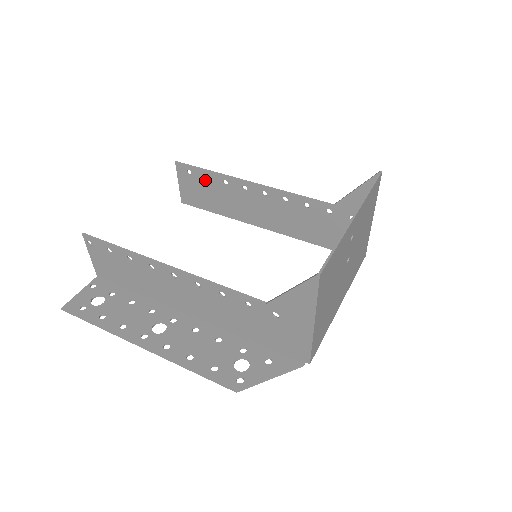
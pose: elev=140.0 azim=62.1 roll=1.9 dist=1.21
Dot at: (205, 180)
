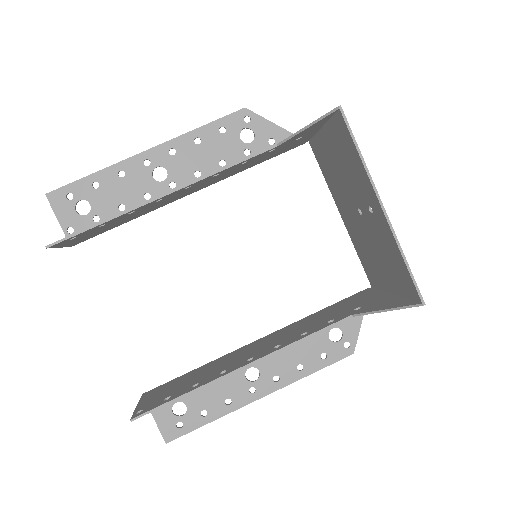
Dot at: (100, 227)
